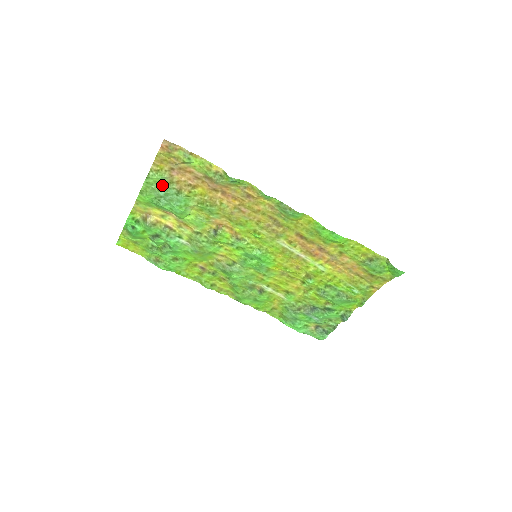
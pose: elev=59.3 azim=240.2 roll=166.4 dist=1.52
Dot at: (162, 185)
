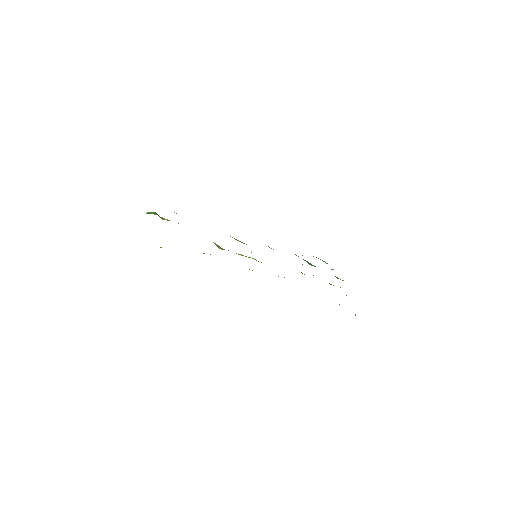
Dot at: occluded
